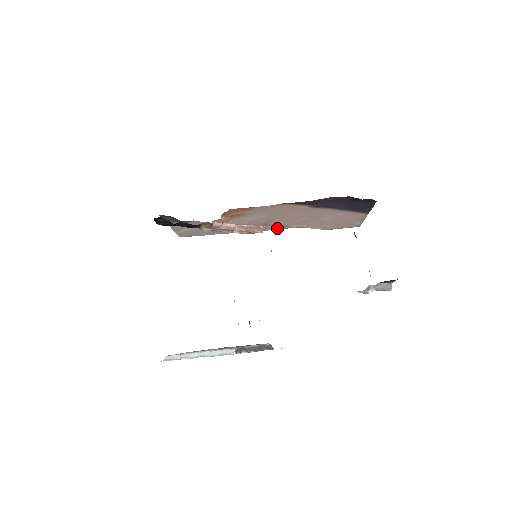
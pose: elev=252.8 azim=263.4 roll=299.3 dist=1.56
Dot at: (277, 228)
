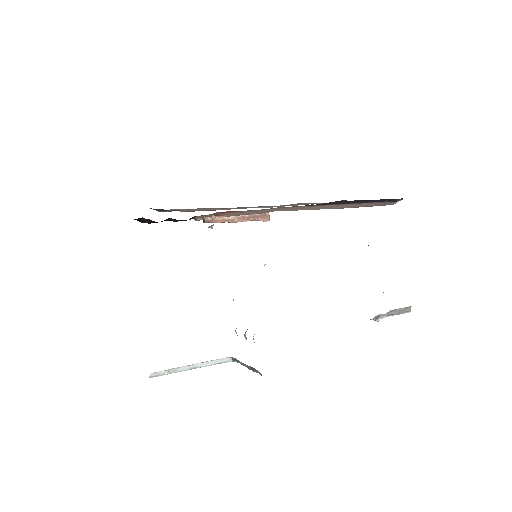
Dot at: (293, 205)
